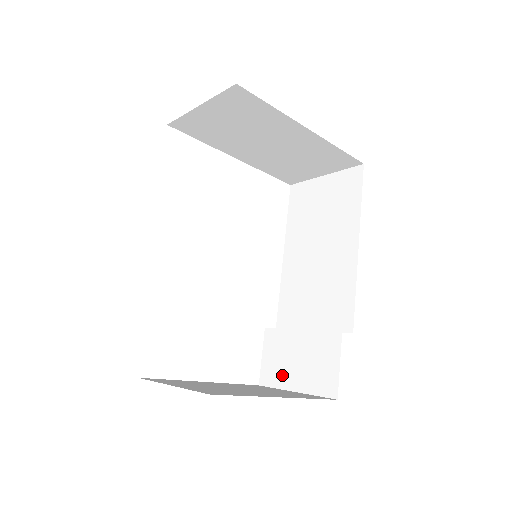
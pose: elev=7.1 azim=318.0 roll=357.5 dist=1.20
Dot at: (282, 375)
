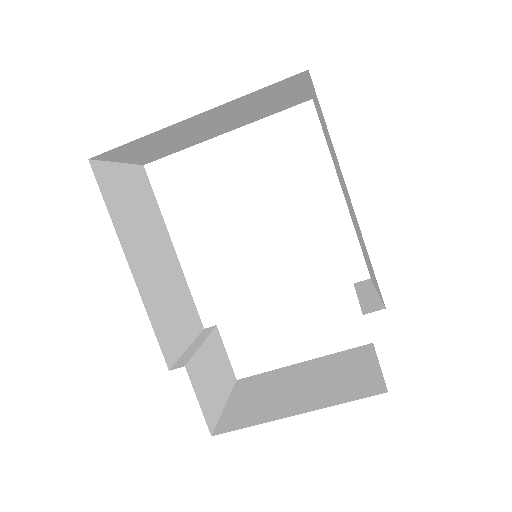
Dot at: occluded
